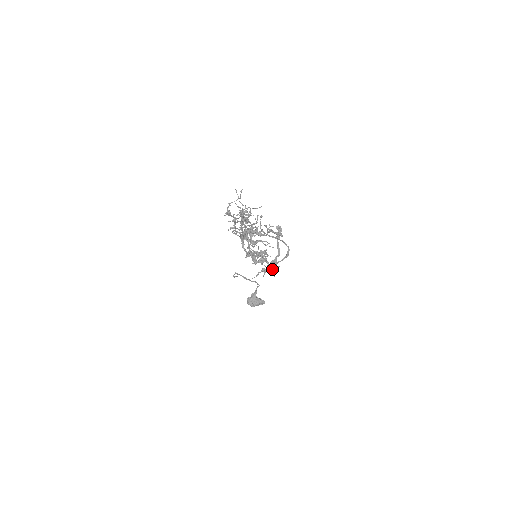
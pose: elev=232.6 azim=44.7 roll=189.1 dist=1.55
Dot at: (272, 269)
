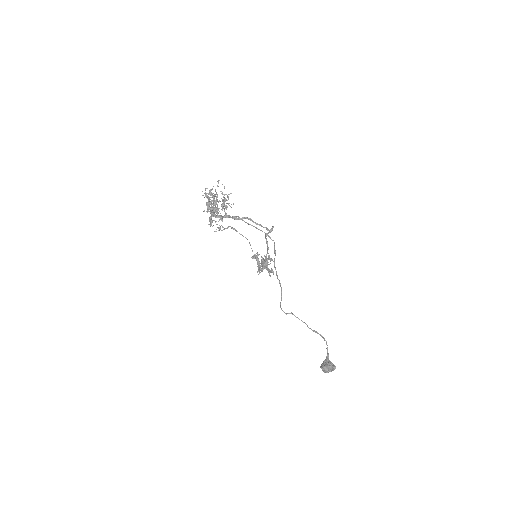
Dot at: (268, 270)
